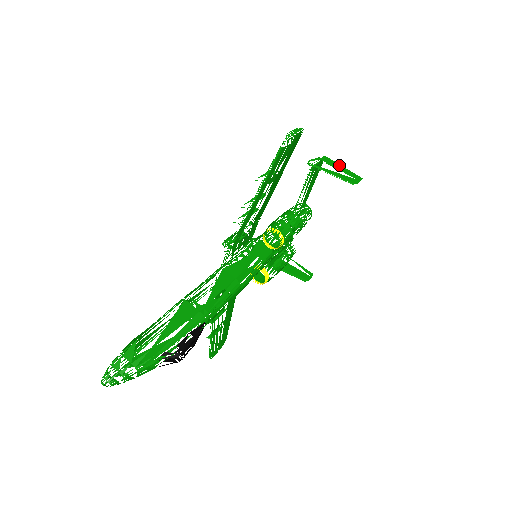
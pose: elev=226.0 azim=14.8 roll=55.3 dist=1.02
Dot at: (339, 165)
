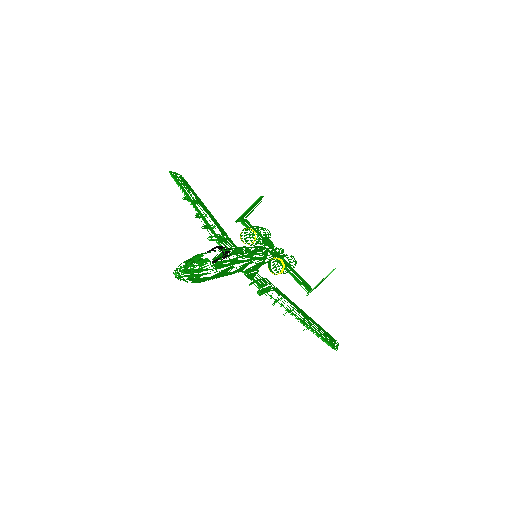
Dot at: (253, 210)
